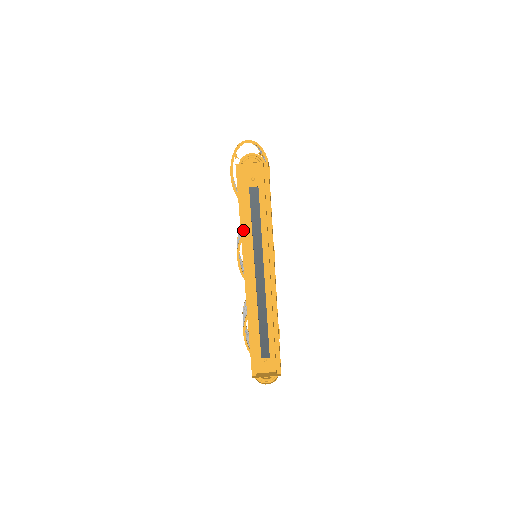
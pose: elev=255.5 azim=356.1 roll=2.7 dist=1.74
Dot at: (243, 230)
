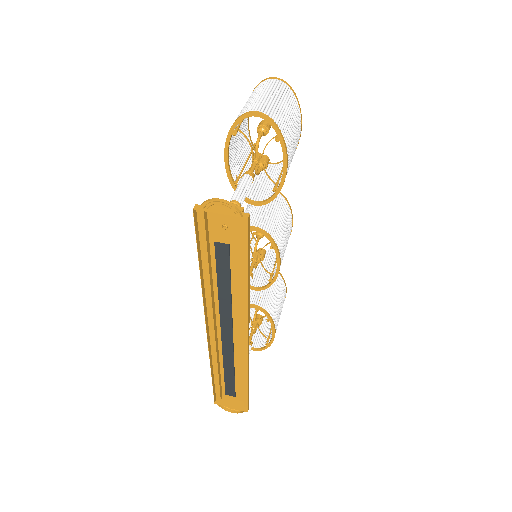
Dot at: (207, 282)
